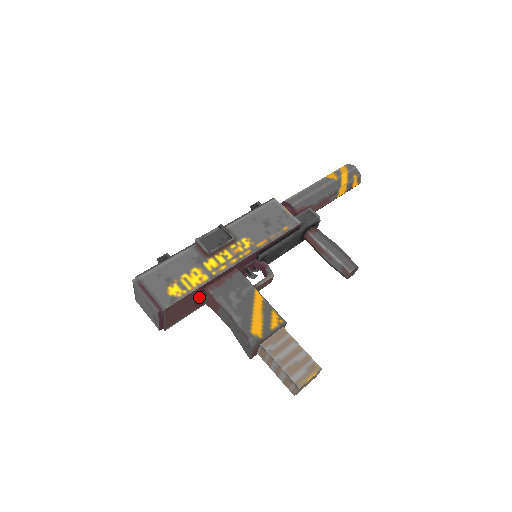
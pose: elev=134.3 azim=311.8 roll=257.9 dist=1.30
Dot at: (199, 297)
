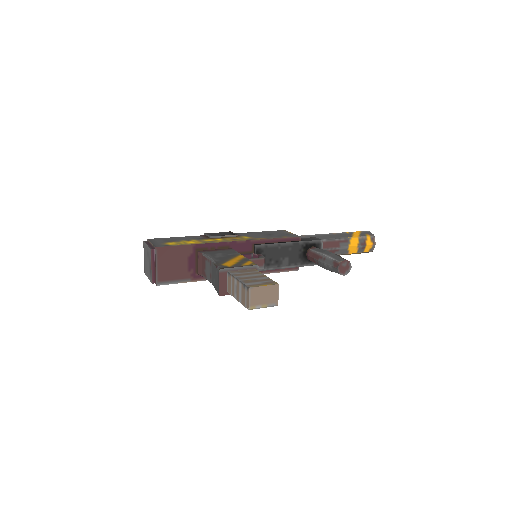
Dot at: (193, 262)
